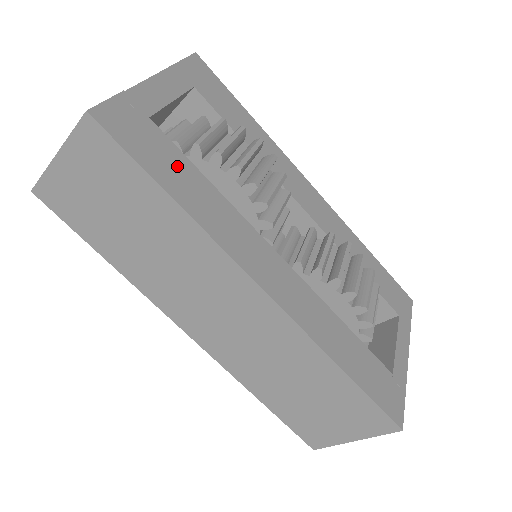
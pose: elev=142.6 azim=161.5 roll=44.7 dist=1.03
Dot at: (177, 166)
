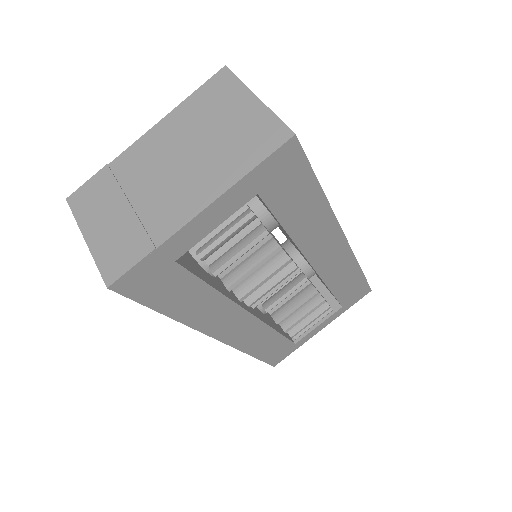
Dot at: (185, 291)
